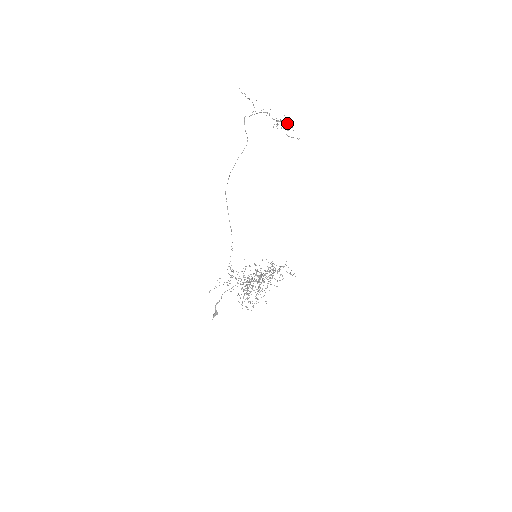
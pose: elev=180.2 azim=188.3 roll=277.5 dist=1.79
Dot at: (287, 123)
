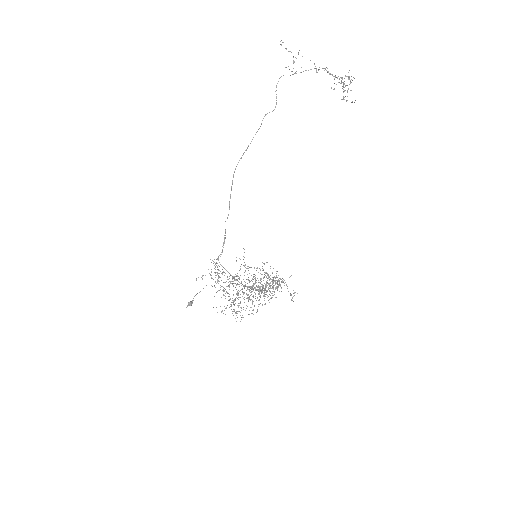
Dot at: (350, 80)
